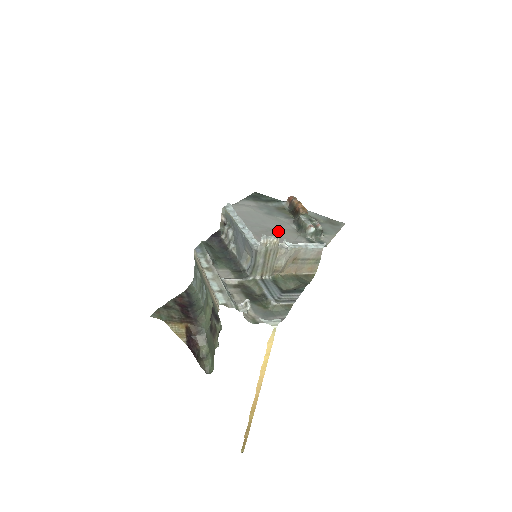
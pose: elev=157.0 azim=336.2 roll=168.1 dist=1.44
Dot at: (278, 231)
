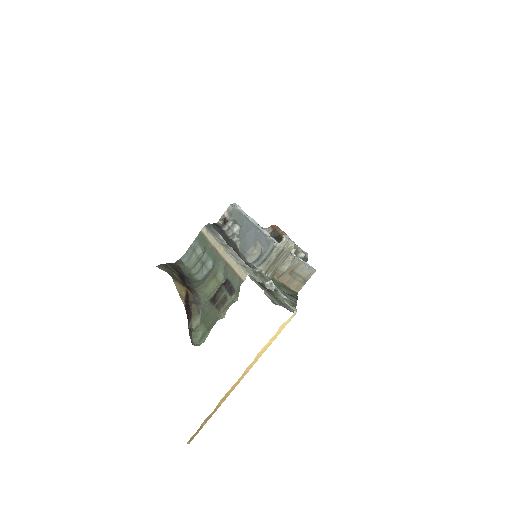
Dot at: occluded
